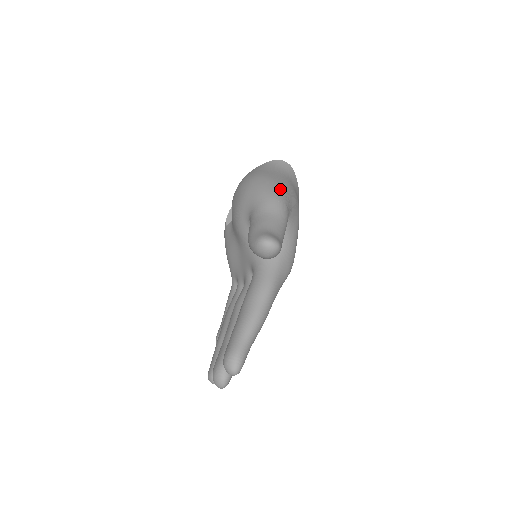
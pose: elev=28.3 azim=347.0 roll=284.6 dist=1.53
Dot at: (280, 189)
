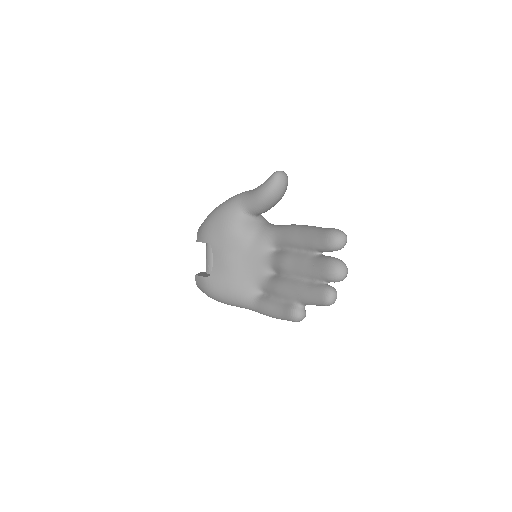
Dot at: occluded
